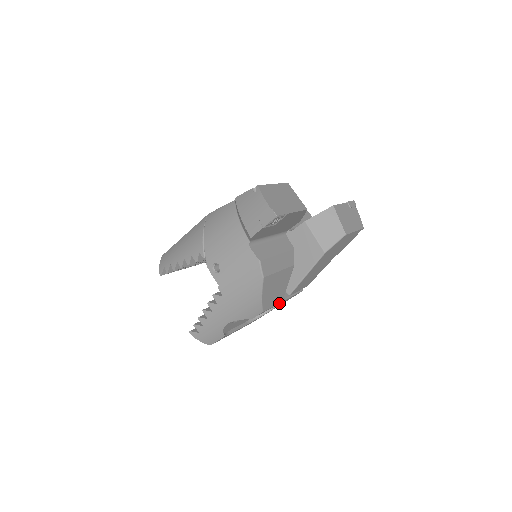
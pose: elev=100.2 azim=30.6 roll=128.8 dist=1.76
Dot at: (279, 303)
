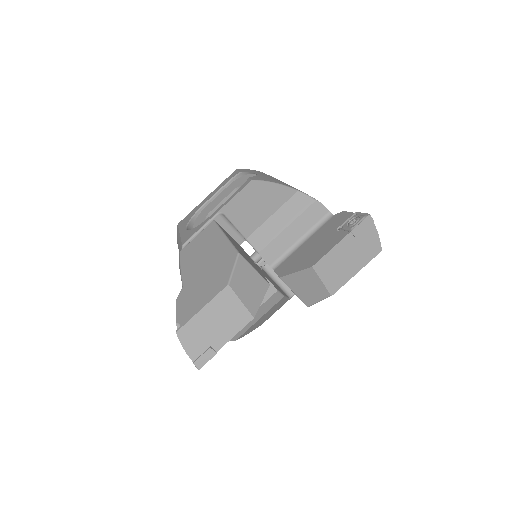
Dot at: occluded
